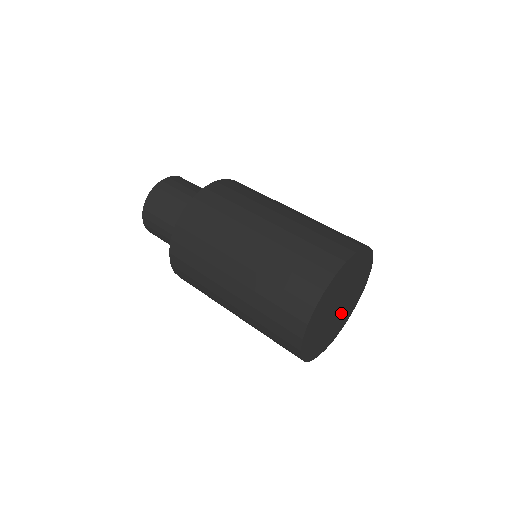
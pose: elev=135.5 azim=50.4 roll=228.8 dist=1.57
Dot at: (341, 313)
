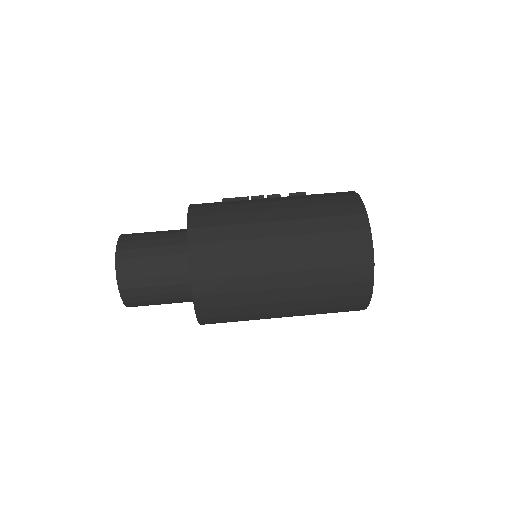
Dot at: occluded
